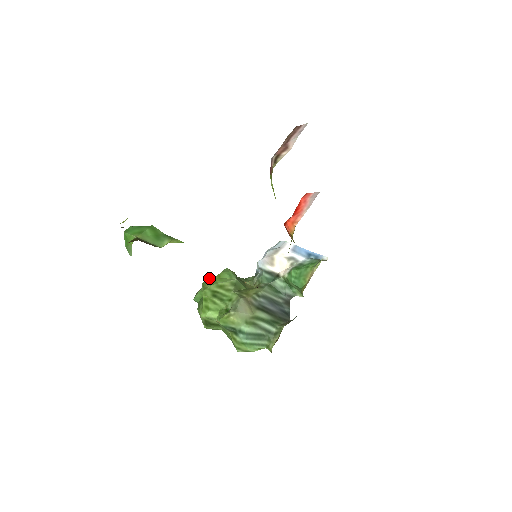
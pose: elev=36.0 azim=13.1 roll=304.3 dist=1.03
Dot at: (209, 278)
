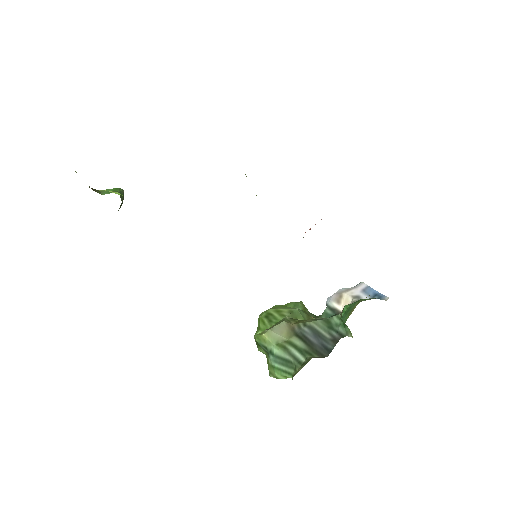
Dot at: (277, 305)
